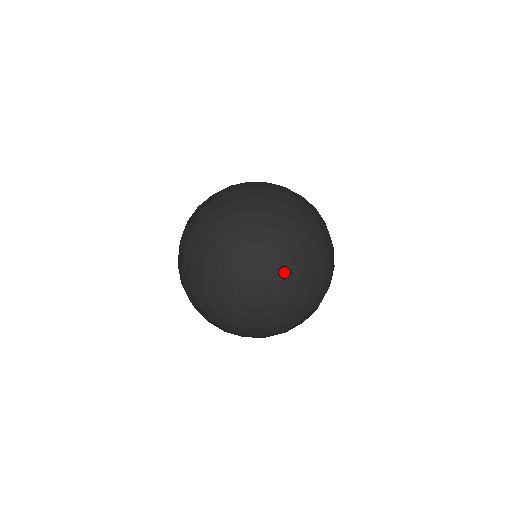
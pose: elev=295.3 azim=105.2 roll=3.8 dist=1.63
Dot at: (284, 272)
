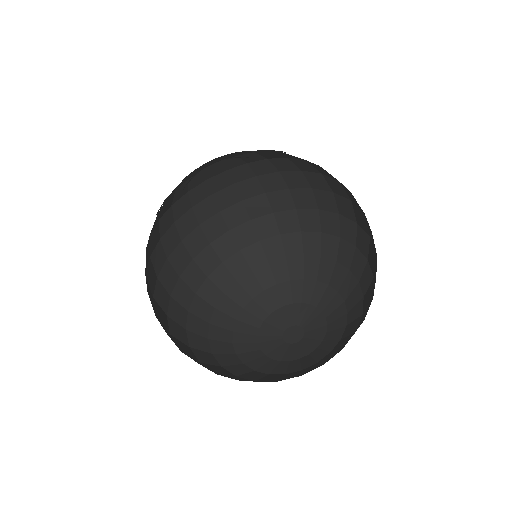
Dot at: (303, 297)
